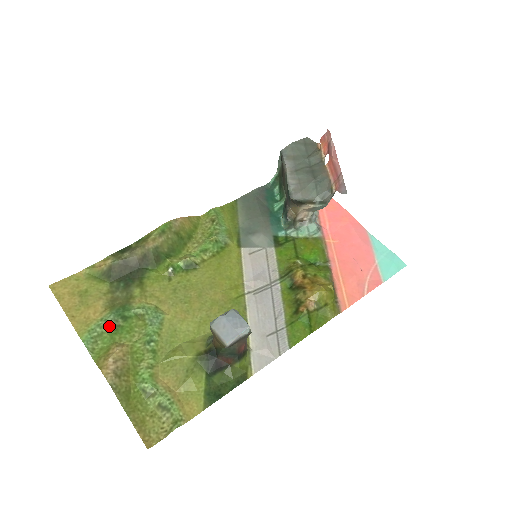
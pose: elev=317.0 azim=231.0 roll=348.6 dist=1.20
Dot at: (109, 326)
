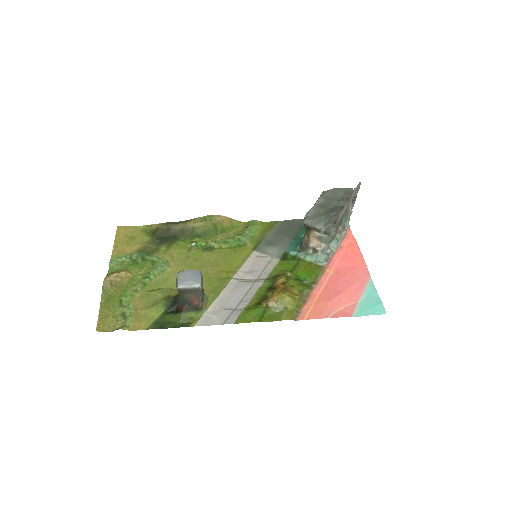
Dot at: (131, 259)
